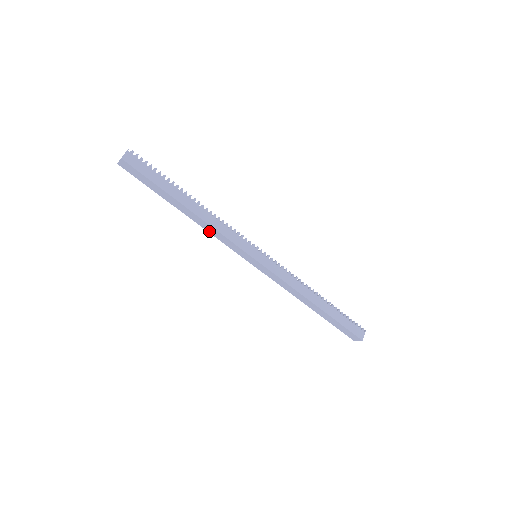
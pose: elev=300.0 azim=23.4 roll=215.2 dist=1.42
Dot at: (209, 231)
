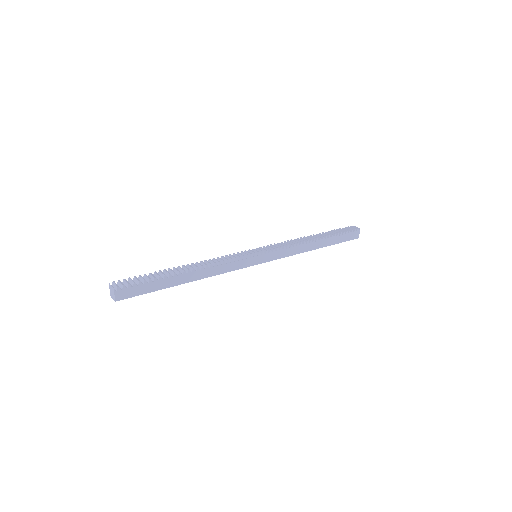
Dot at: occluded
